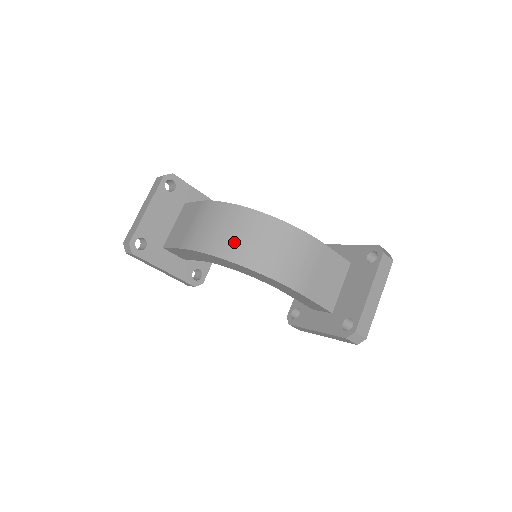
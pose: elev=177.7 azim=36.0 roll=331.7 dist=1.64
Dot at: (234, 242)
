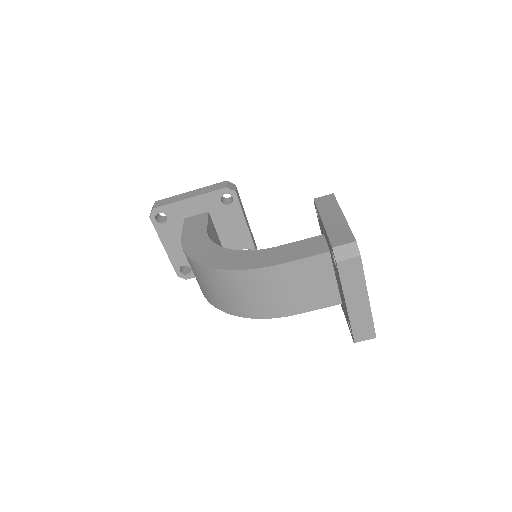
Dot at: (211, 294)
